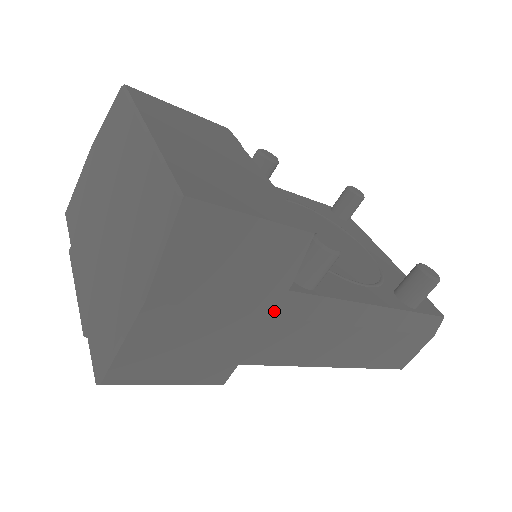
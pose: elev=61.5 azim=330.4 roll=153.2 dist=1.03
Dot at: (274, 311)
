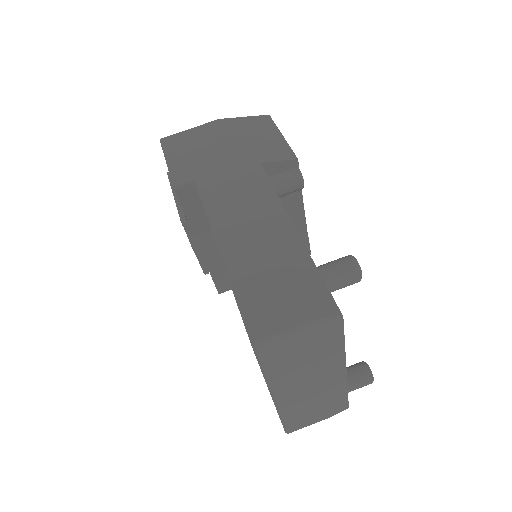
Dot at: (244, 162)
